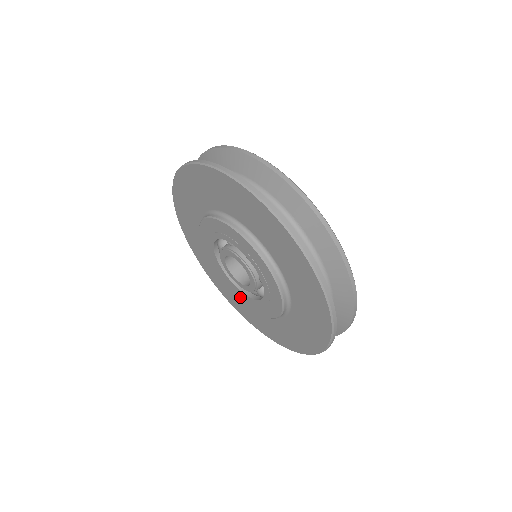
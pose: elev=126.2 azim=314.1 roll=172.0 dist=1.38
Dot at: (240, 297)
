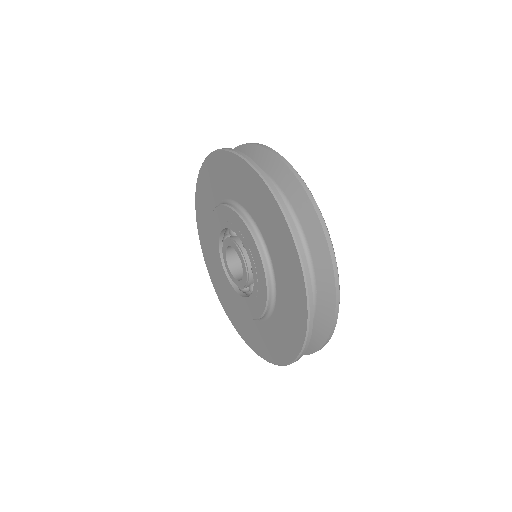
Dot at: (218, 266)
